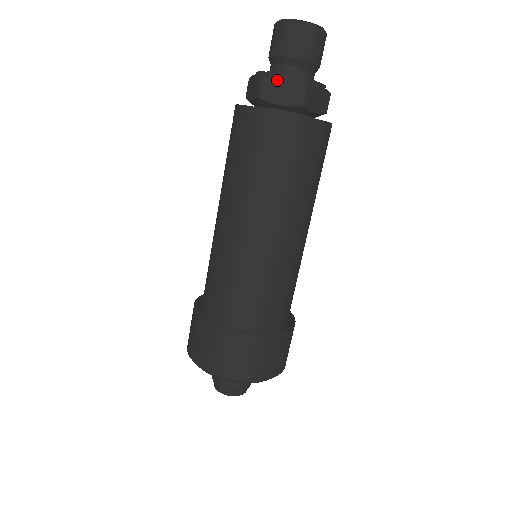
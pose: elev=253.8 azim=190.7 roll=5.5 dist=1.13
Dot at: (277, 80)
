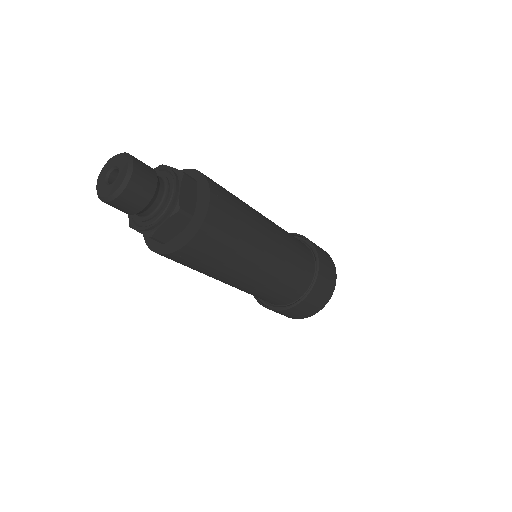
Dot at: (161, 229)
